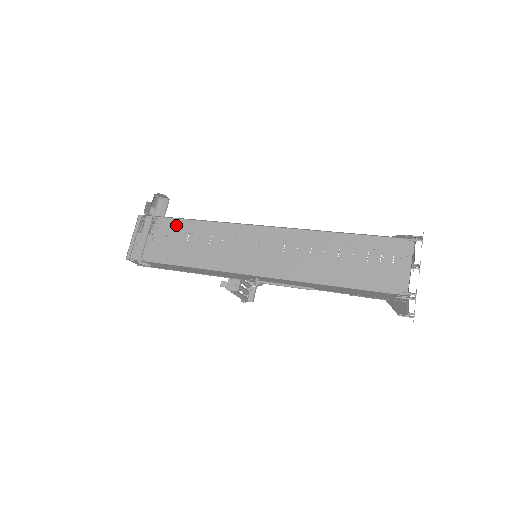
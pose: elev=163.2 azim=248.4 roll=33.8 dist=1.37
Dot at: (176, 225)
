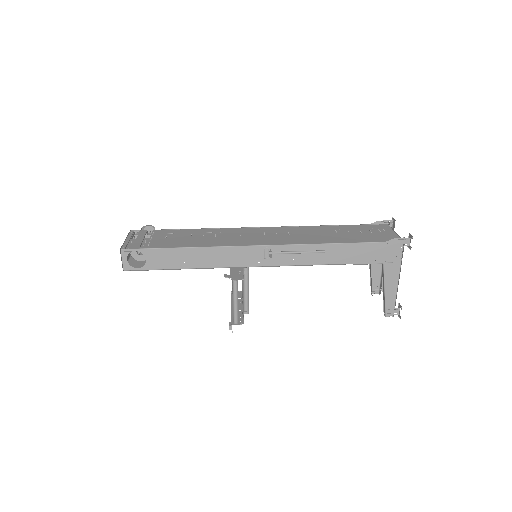
Dot at: (175, 232)
